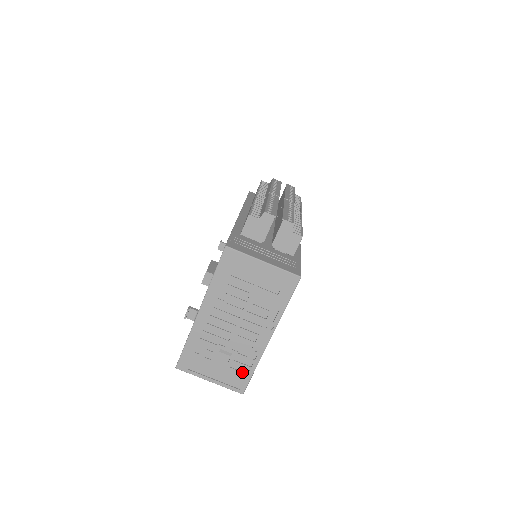
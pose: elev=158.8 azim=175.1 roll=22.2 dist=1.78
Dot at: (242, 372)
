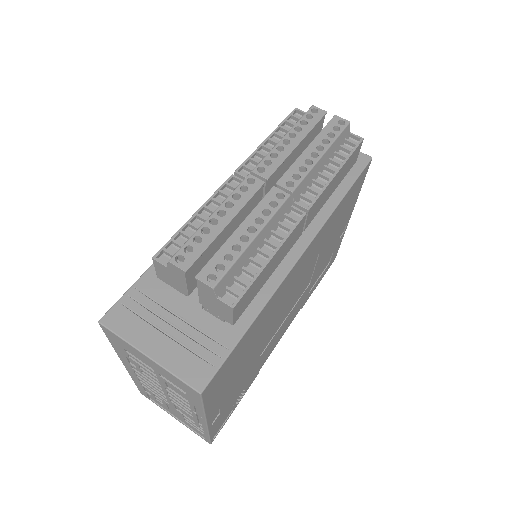
Dot at: (198, 430)
